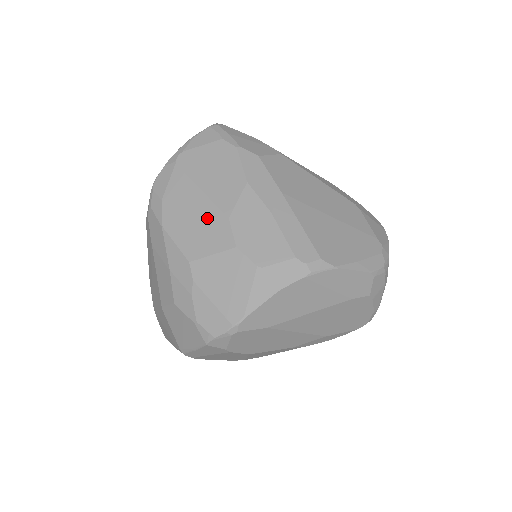
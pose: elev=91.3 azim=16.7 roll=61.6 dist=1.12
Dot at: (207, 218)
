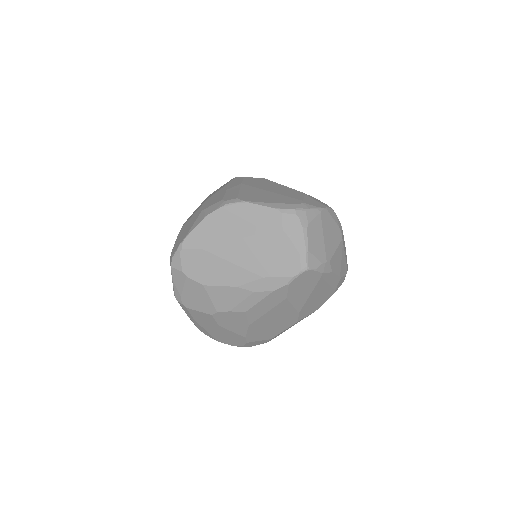
Dot at: occluded
